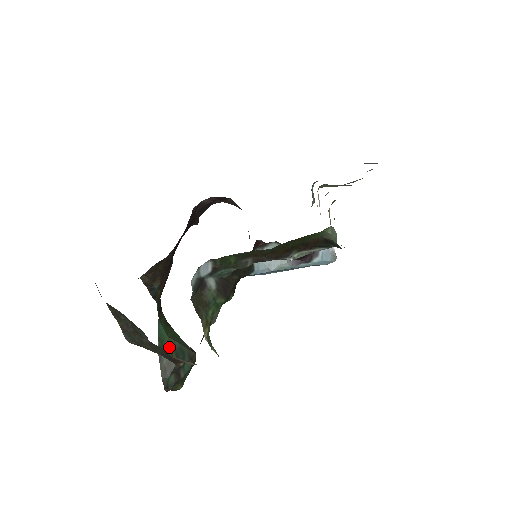
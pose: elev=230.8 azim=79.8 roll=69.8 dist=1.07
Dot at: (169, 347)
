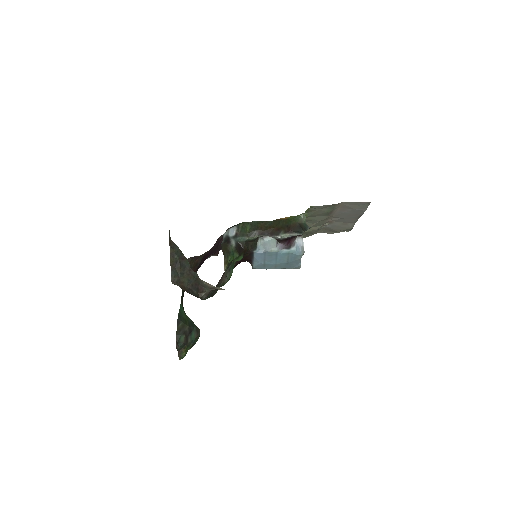
Dot at: (185, 318)
